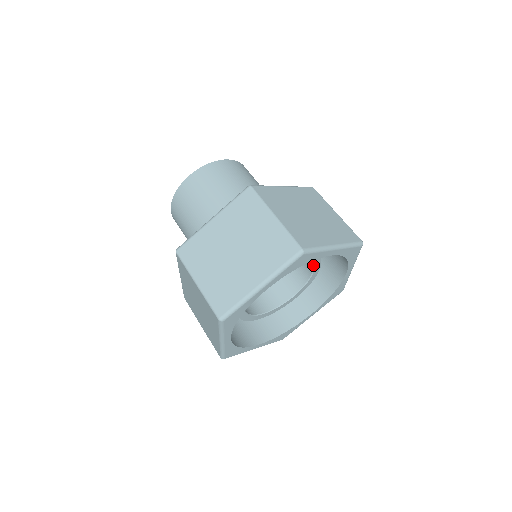
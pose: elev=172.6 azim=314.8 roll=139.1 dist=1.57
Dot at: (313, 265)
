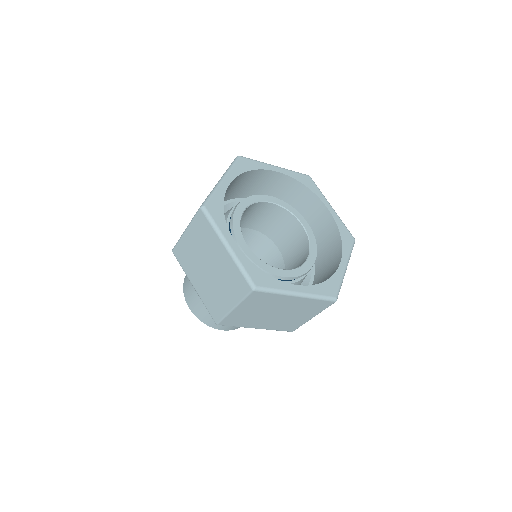
Dot at: (294, 217)
